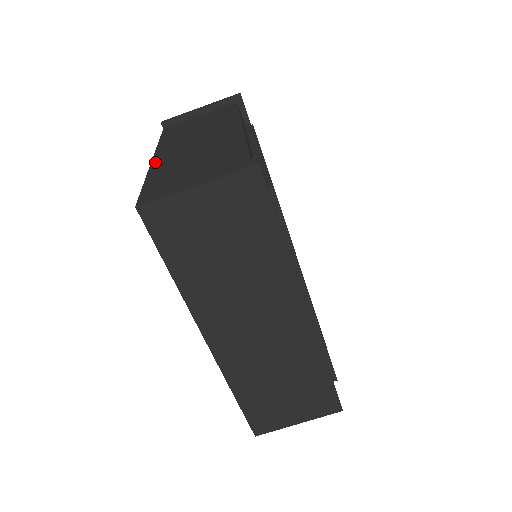
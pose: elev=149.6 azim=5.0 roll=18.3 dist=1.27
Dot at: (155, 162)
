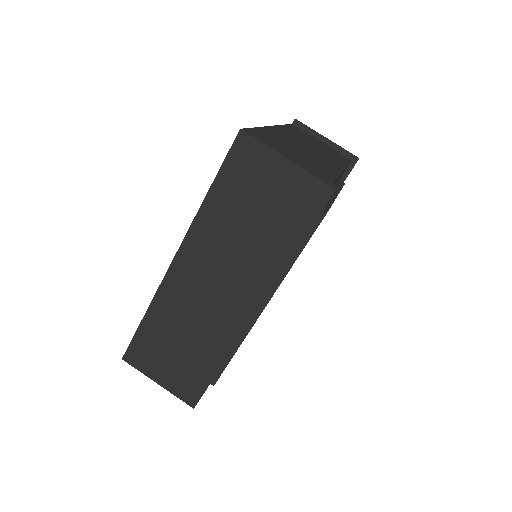
Dot at: (272, 128)
